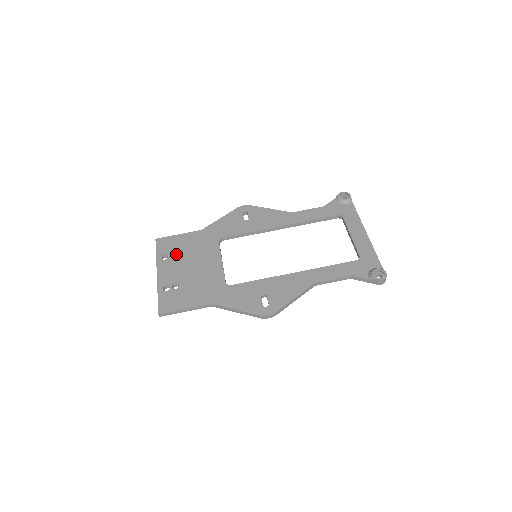
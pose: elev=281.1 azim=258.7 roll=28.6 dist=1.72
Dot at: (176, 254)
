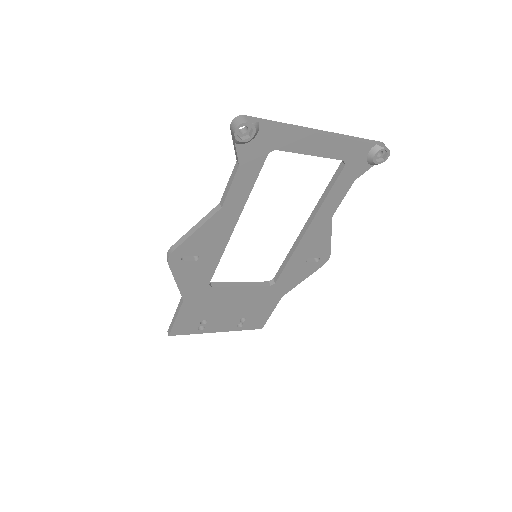
Dot at: occluded
